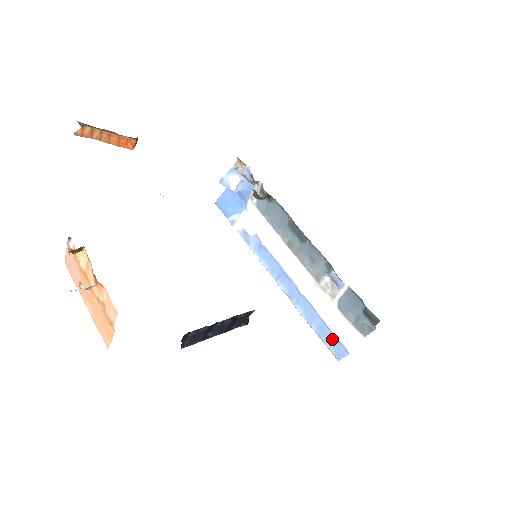
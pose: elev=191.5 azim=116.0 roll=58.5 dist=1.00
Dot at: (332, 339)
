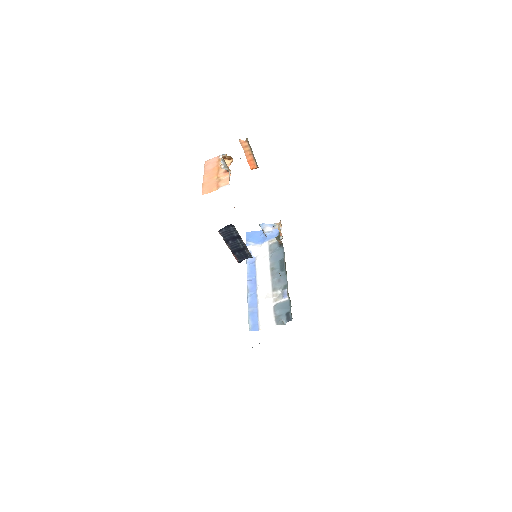
Dot at: (255, 320)
